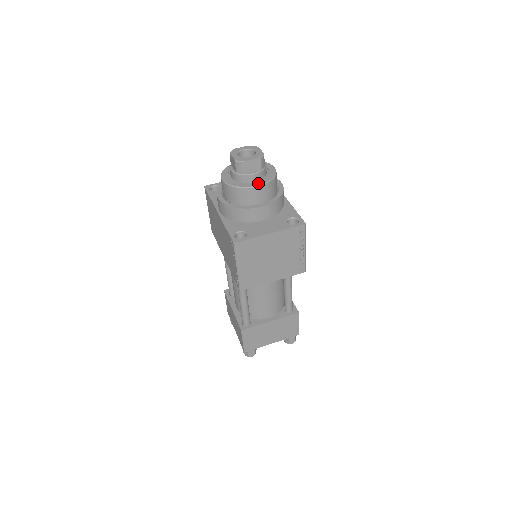
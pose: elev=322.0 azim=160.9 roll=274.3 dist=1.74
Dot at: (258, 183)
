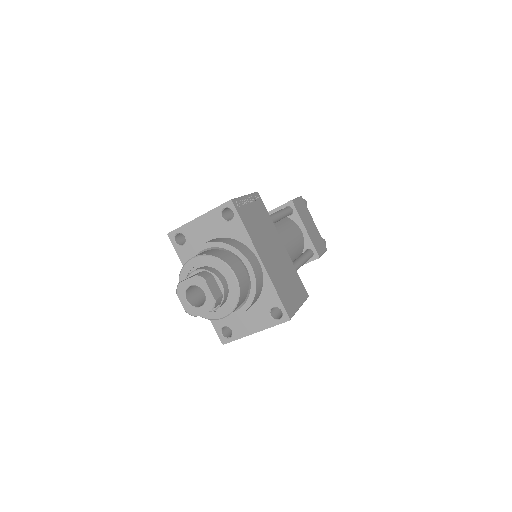
Dot at: (222, 314)
